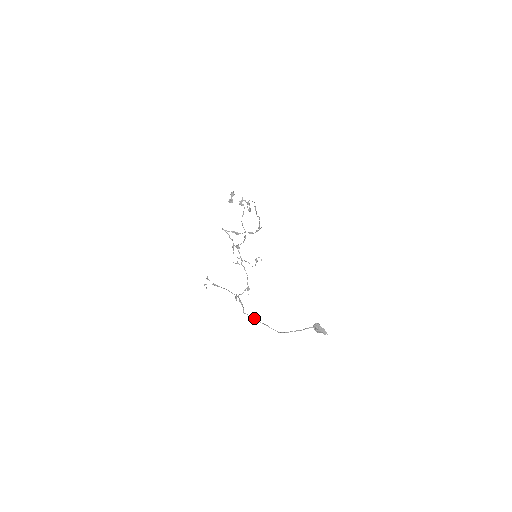
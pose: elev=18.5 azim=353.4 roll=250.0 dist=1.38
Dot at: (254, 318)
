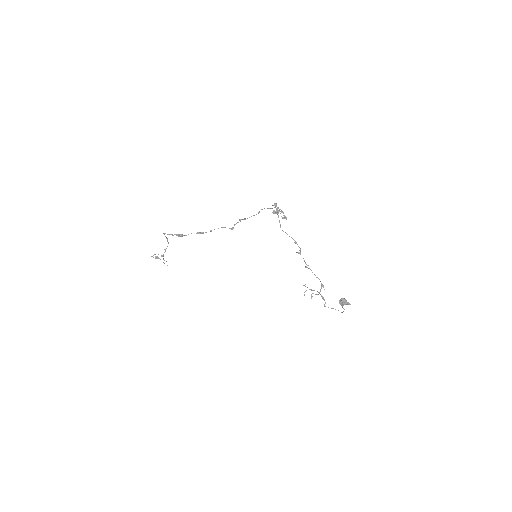
Dot at: (332, 308)
